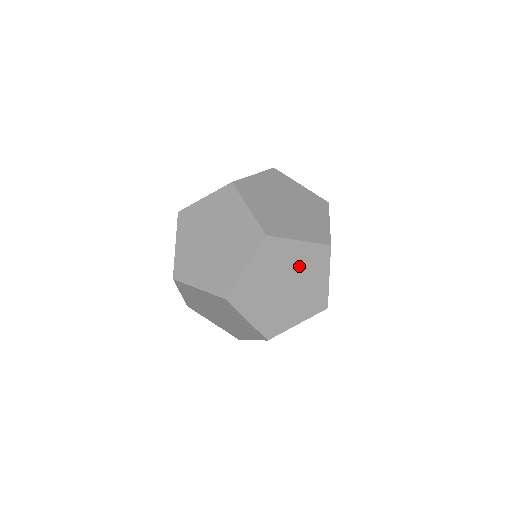
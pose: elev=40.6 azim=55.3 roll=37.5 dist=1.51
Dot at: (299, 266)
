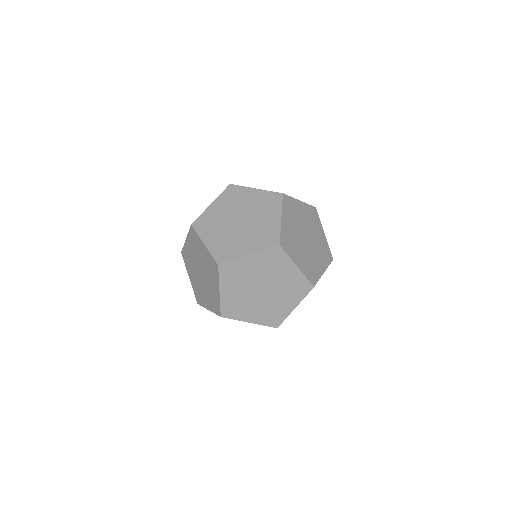
Dot at: occluded
